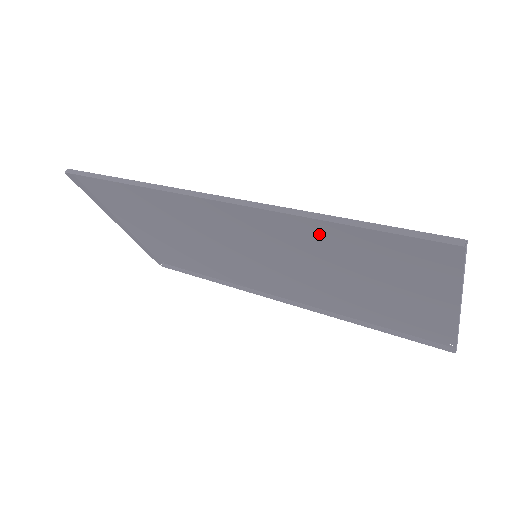
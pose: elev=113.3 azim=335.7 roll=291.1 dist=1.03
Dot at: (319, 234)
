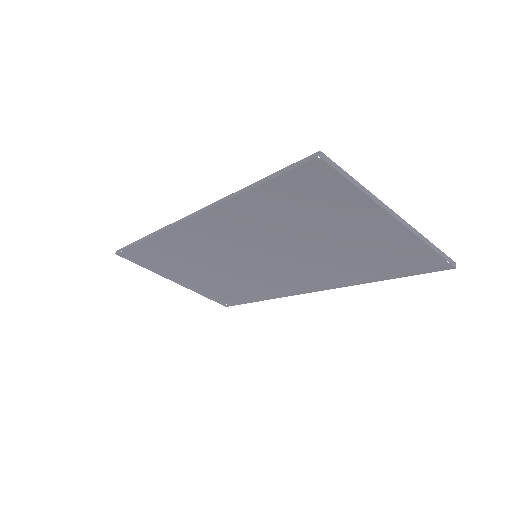
Dot at: (258, 208)
